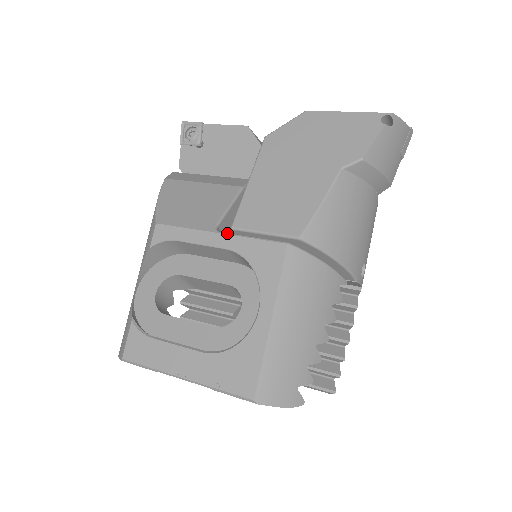
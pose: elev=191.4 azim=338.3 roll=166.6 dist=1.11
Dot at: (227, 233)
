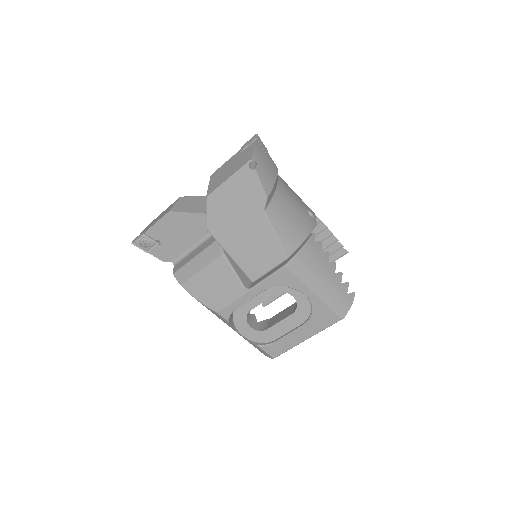
Dot at: (254, 287)
